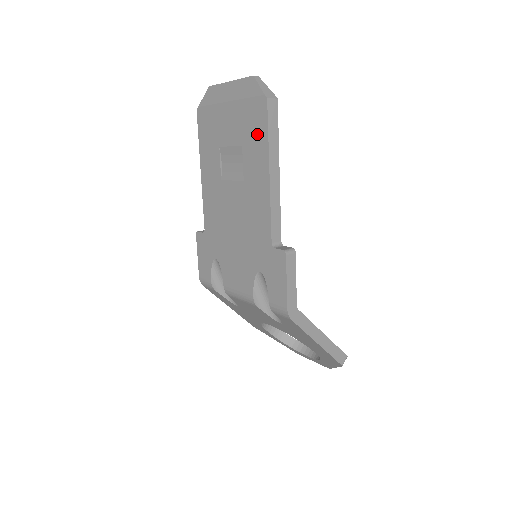
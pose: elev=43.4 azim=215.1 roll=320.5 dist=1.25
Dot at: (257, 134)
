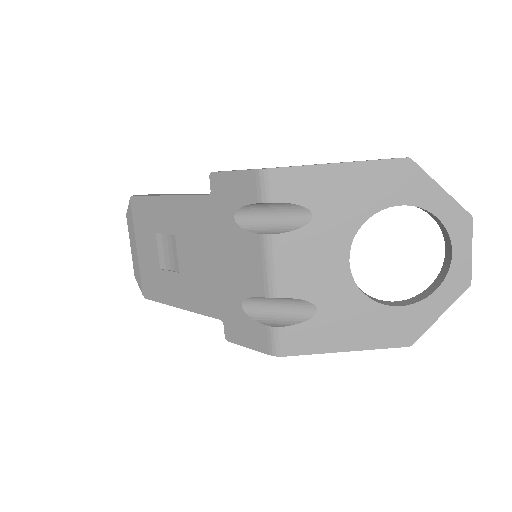
Dot at: (148, 210)
